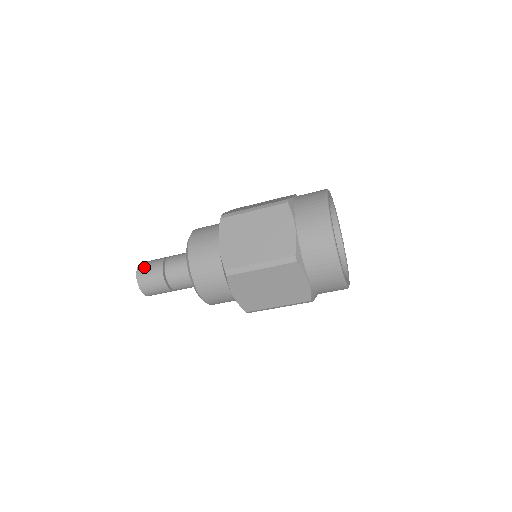
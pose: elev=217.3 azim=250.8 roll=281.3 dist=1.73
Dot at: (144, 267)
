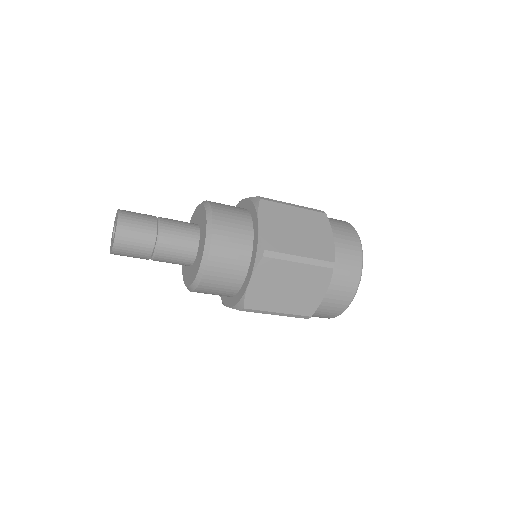
Dot at: (130, 214)
